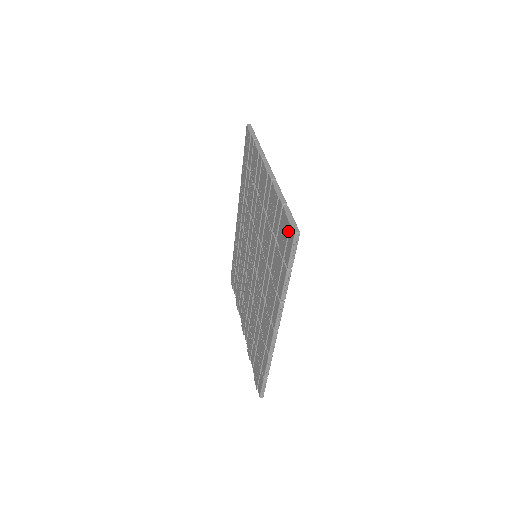
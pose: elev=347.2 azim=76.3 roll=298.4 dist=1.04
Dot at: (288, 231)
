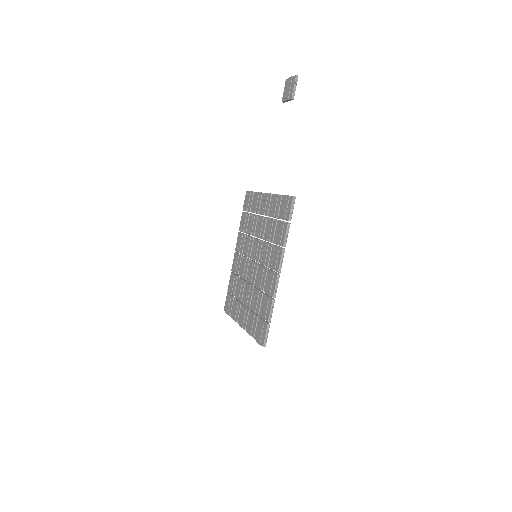
Dot at: (288, 200)
